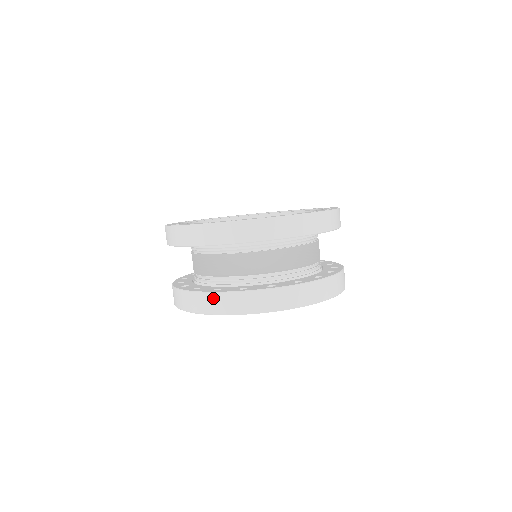
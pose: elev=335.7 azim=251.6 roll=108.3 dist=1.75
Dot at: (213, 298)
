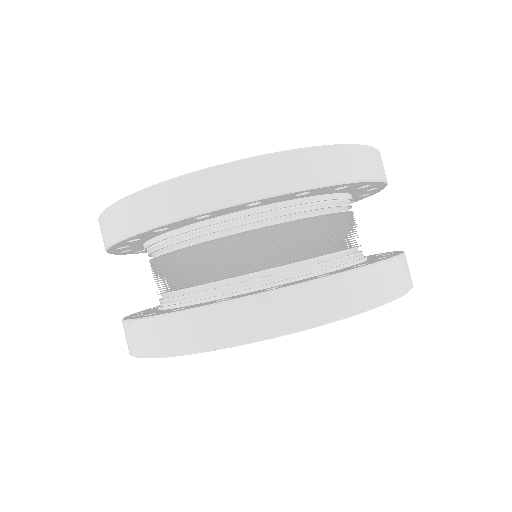
Dot at: (124, 329)
